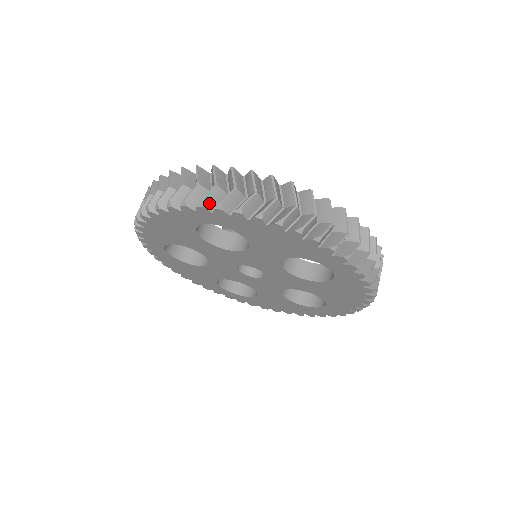
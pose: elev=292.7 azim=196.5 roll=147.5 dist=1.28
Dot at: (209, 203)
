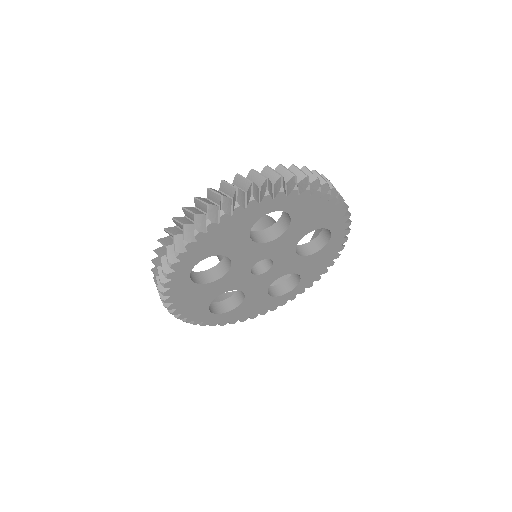
Dot at: (284, 189)
